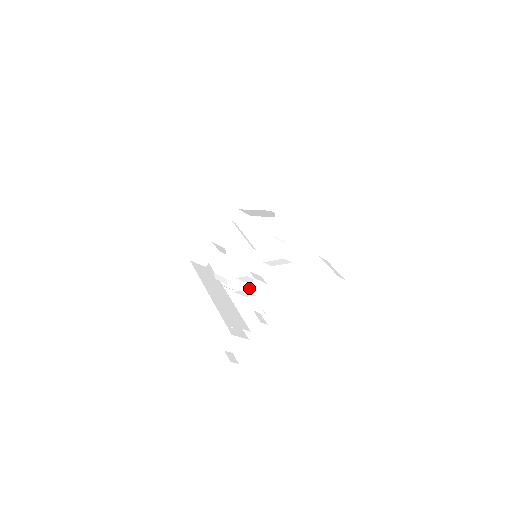
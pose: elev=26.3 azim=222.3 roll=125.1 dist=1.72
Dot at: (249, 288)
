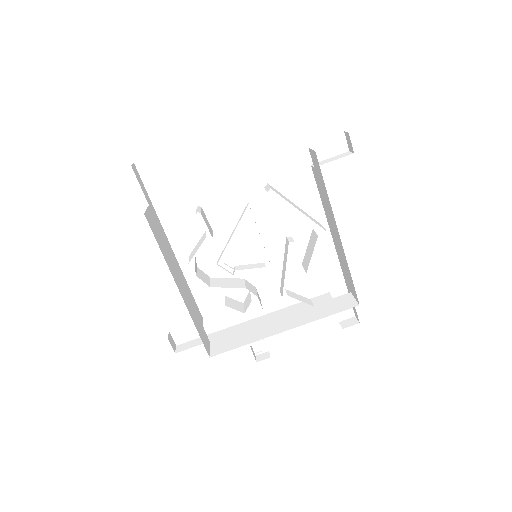
Dot at: occluded
